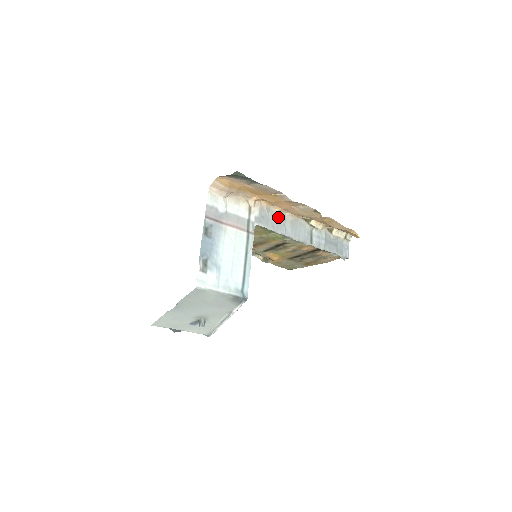
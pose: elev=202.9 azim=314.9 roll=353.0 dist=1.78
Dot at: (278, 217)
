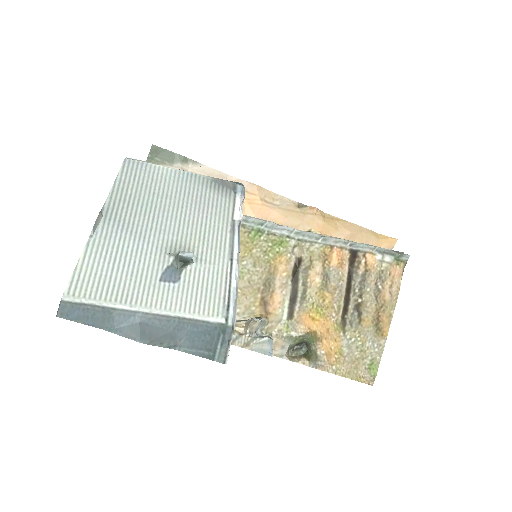
Dot at: occluded
